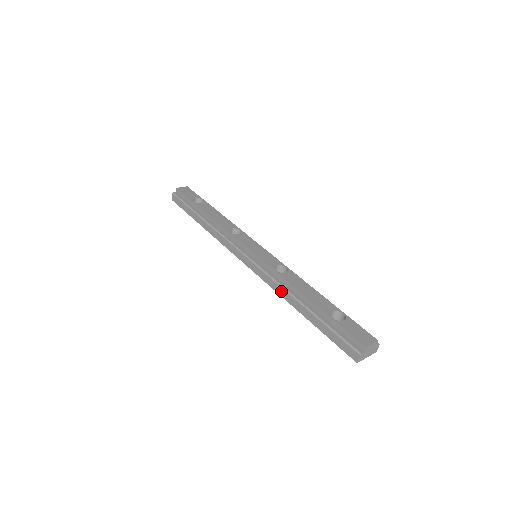
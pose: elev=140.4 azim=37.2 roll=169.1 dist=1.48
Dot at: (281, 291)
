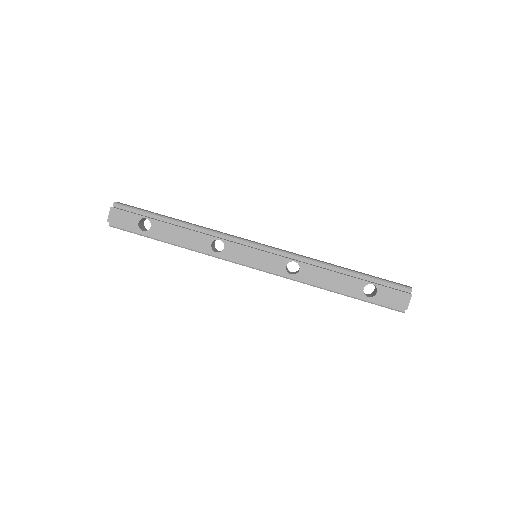
Dot at: (307, 284)
